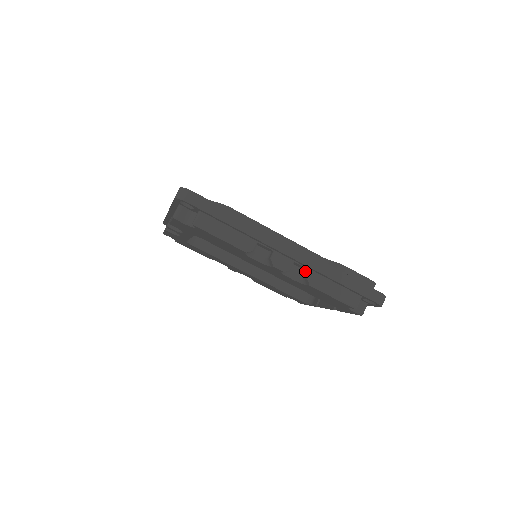
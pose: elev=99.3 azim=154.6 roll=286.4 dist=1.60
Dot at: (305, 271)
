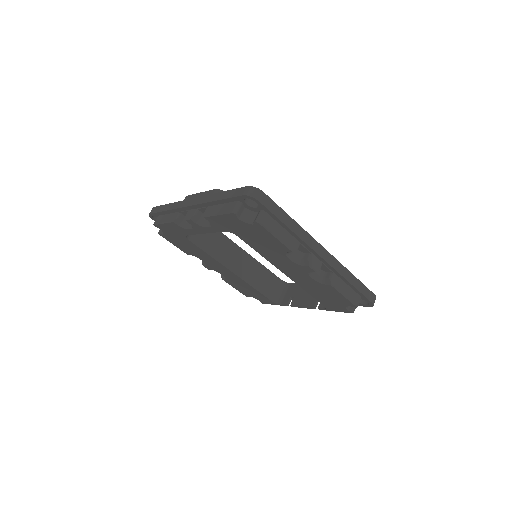
Dot at: (325, 273)
